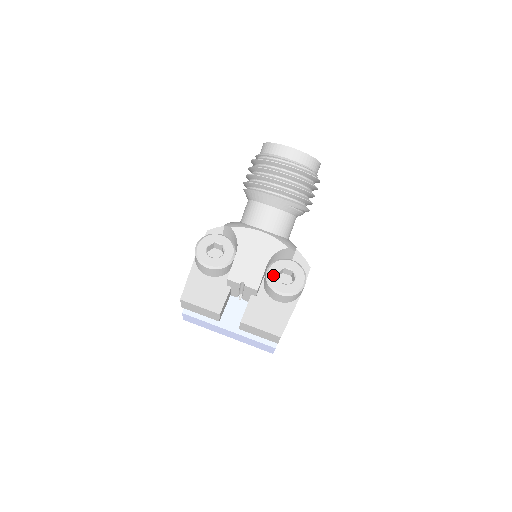
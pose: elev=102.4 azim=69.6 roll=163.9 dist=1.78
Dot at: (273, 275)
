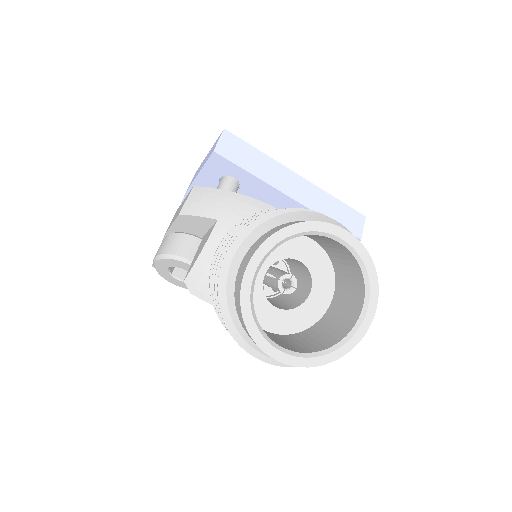
Dot at: occluded
